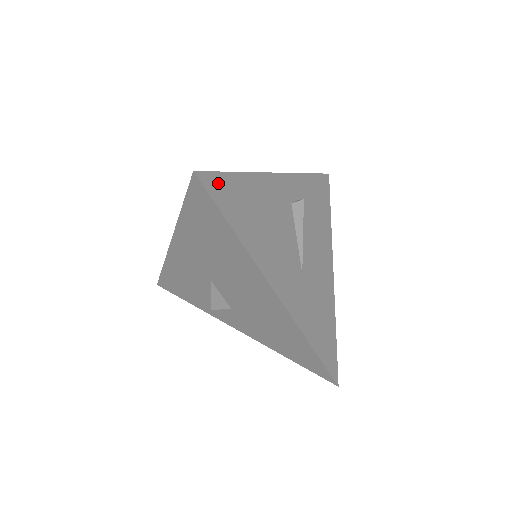
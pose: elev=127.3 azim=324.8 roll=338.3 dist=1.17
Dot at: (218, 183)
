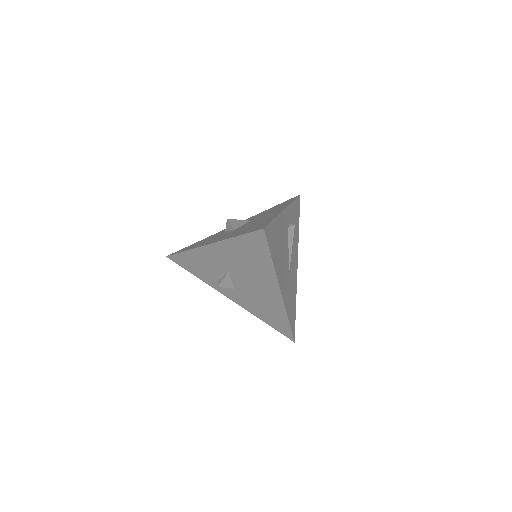
Dot at: (269, 231)
